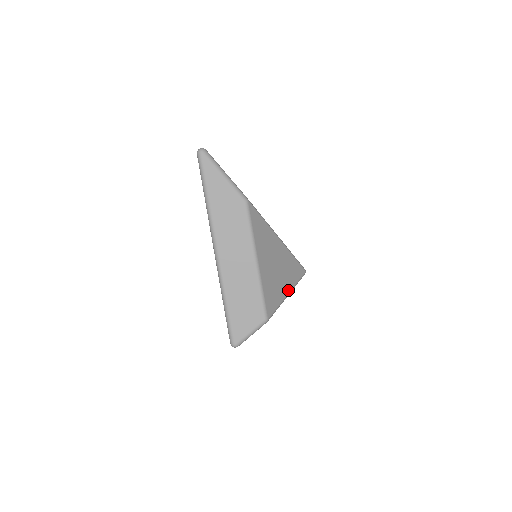
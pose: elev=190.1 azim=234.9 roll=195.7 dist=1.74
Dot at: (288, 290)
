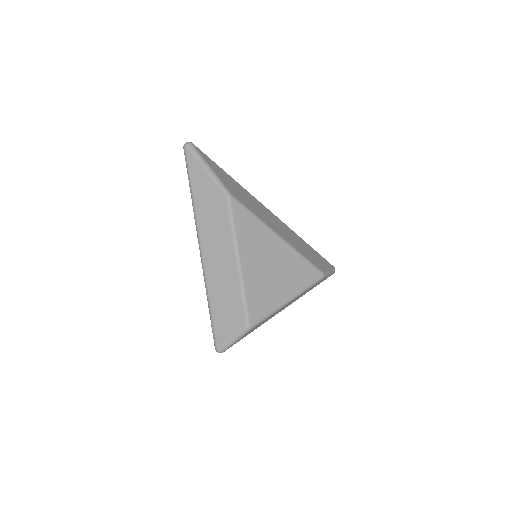
Dot at: (289, 296)
